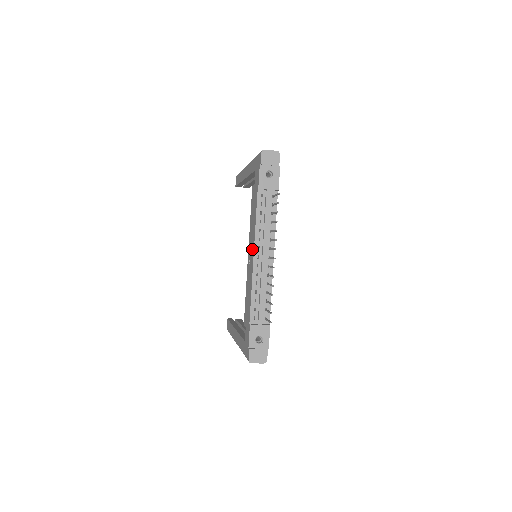
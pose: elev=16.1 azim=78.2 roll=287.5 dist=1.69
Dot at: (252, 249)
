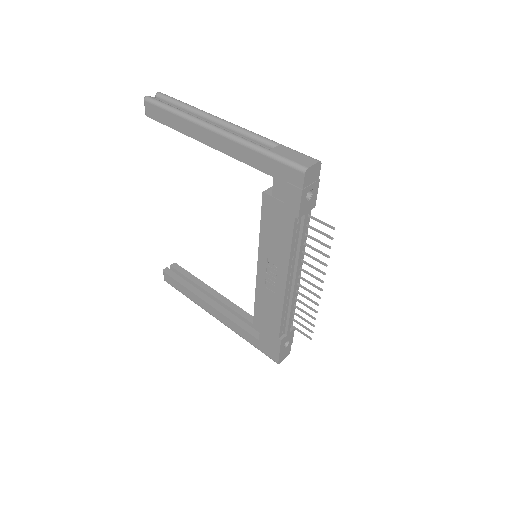
Dot at: (279, 274)
